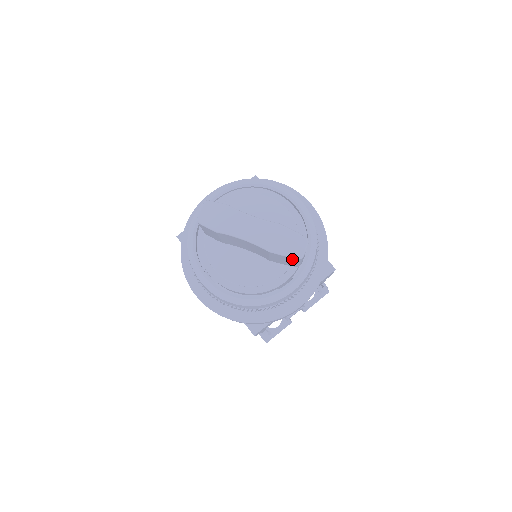
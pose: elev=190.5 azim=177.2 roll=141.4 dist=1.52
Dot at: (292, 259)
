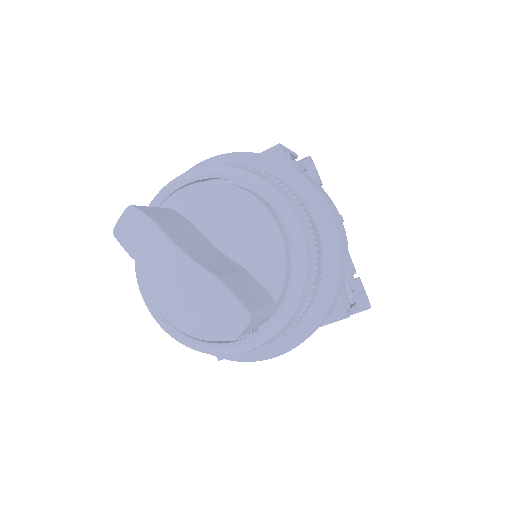
Dot at: occluded
